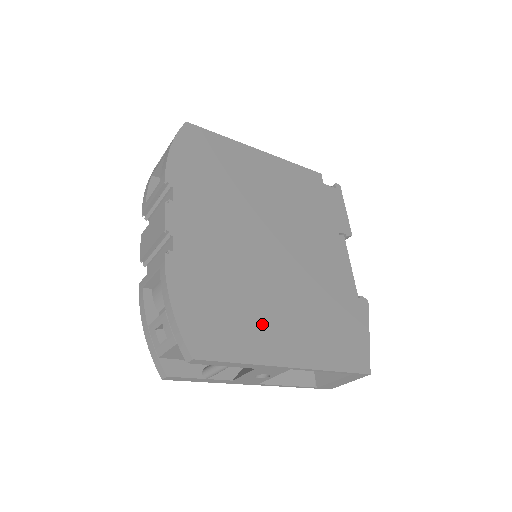
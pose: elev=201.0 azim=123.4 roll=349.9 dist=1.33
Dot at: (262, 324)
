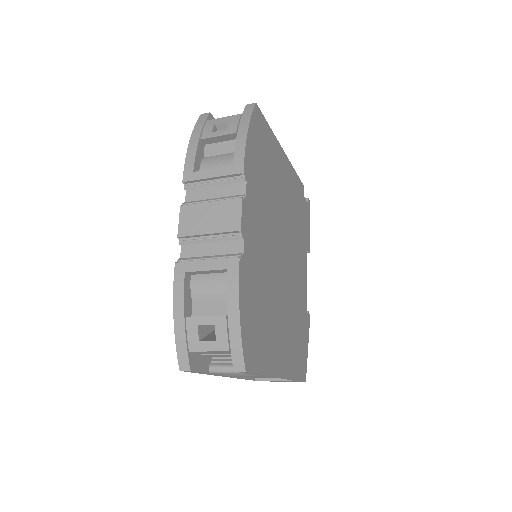
Dot at: (274, 336)
